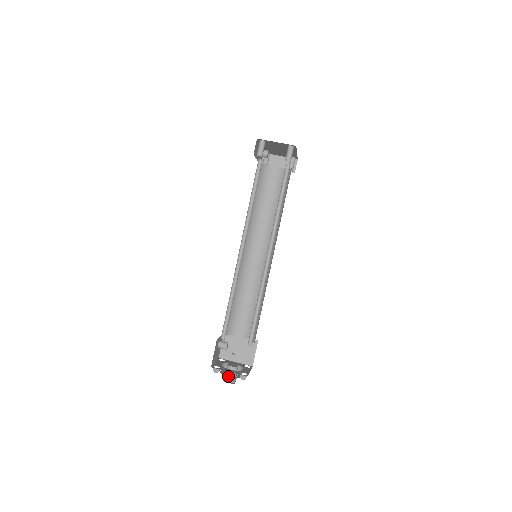
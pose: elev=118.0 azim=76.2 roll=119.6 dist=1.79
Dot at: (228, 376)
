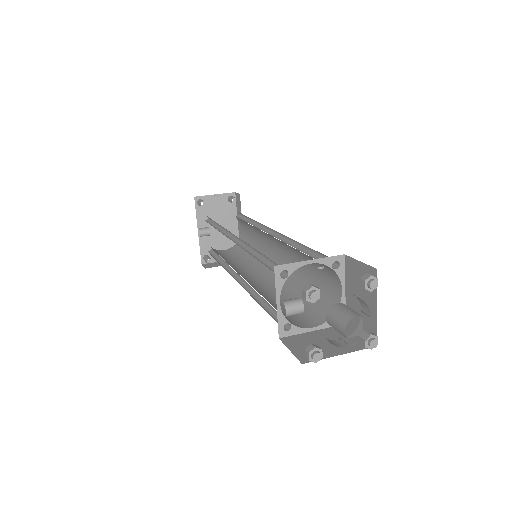
Dot at: occluded
